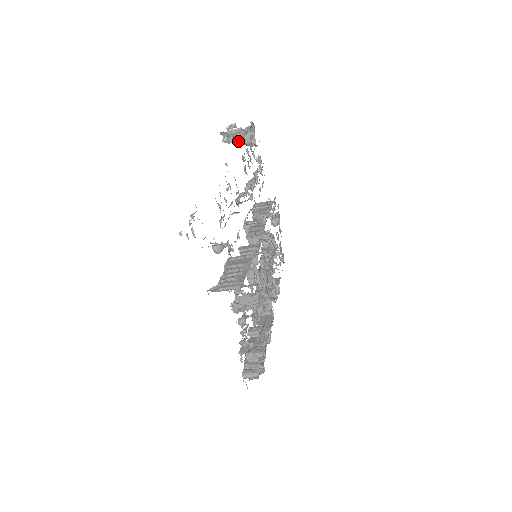
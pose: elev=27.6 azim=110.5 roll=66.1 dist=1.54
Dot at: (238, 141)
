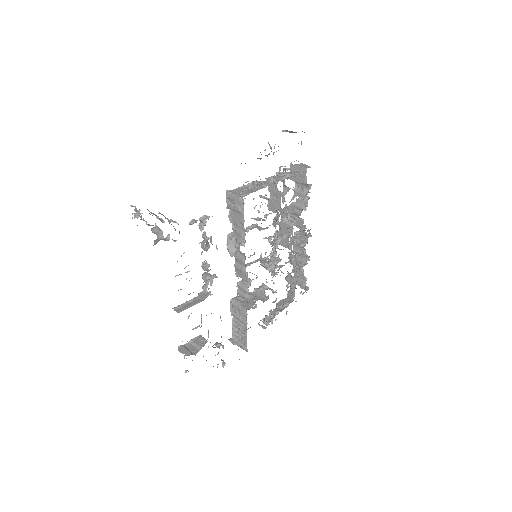
Dot at: occluded
